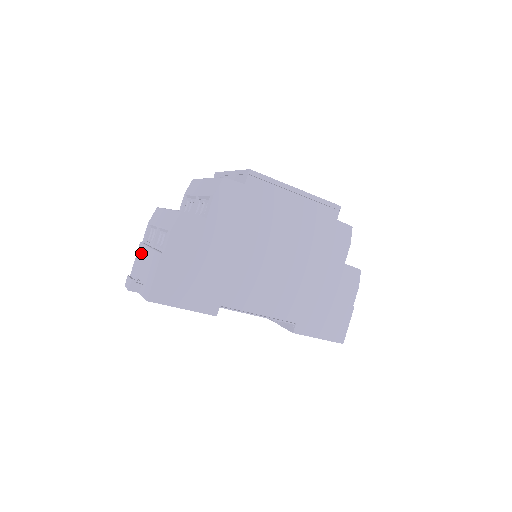
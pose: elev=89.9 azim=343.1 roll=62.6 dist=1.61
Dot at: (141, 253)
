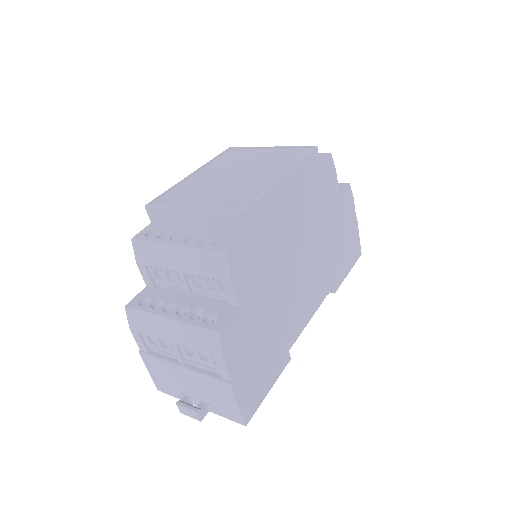
Dot at: (160, 368)
